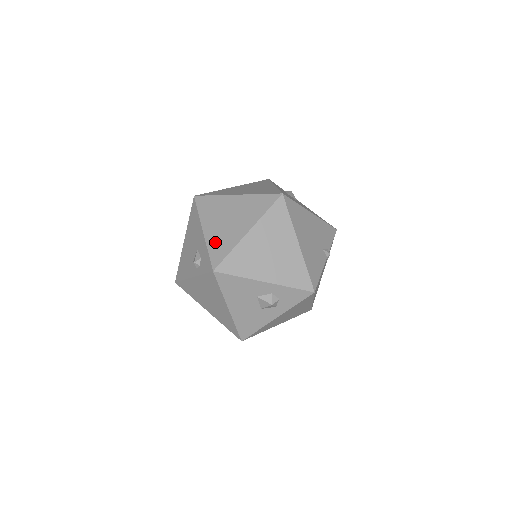
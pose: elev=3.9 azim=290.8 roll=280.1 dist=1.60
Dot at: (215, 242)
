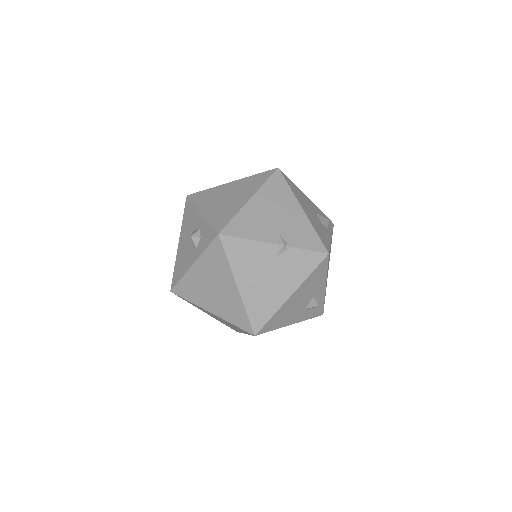
Dot at: occluded
